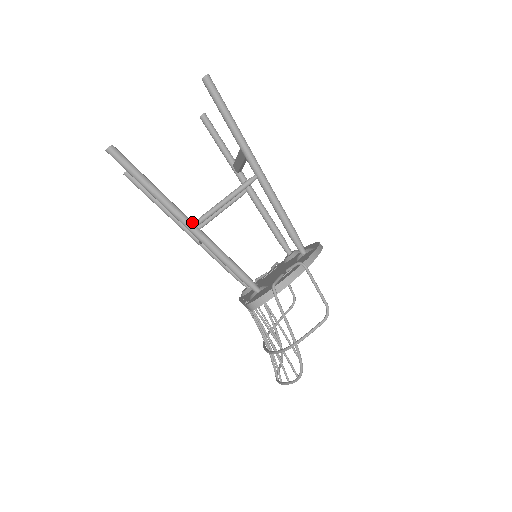
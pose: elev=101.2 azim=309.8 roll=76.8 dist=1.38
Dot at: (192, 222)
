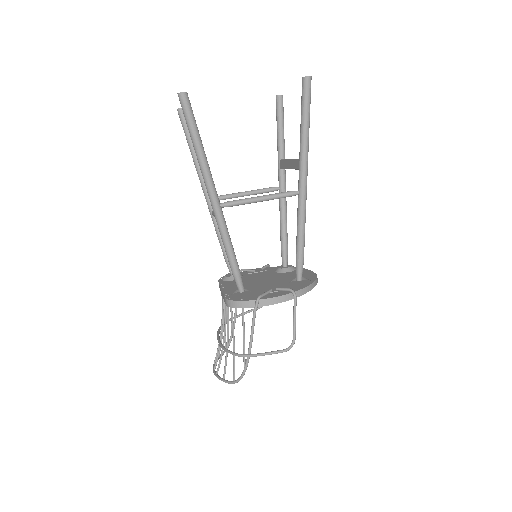
Dot at: (219, 202)
